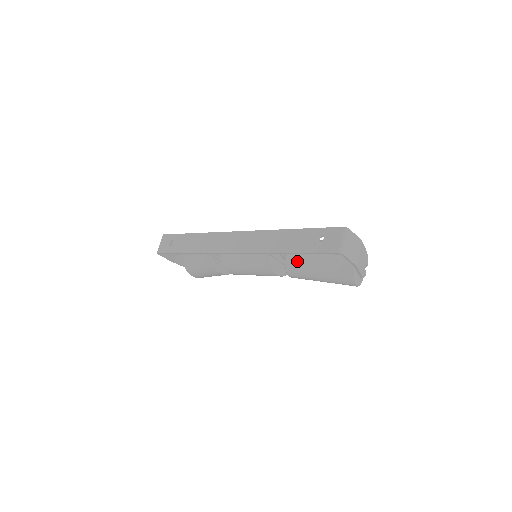
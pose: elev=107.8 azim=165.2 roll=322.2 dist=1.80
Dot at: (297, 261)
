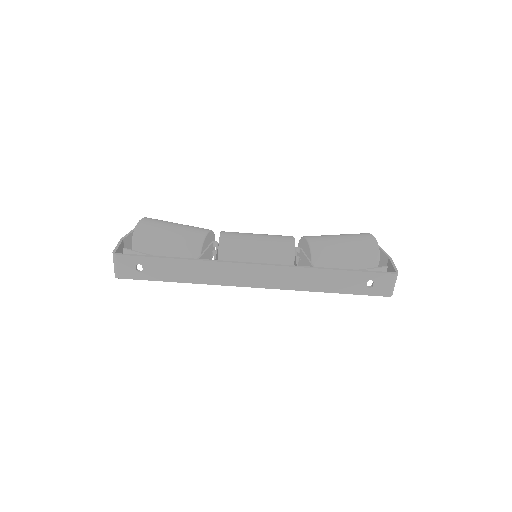
Dot at: occluded
